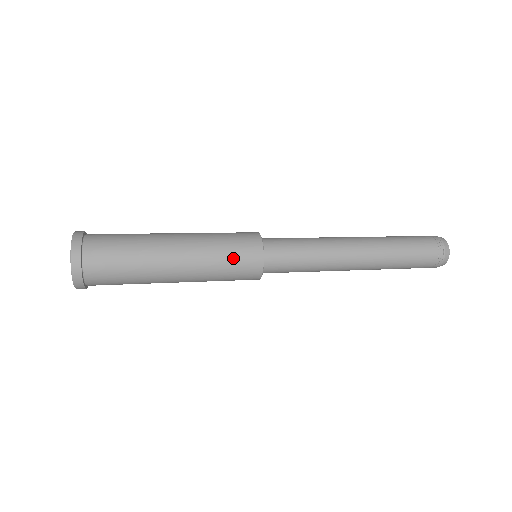
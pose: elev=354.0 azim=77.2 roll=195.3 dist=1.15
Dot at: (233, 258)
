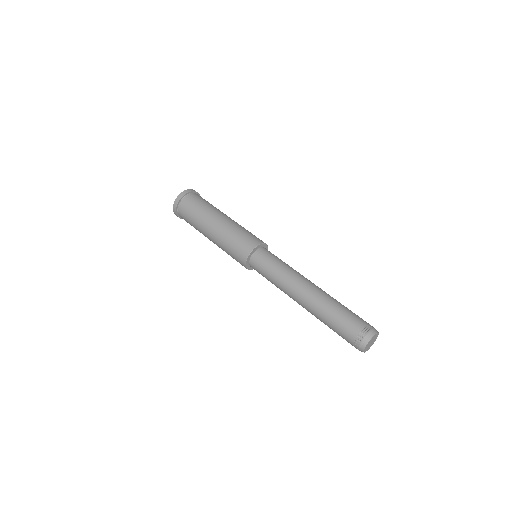
Dot at: (237, 242)
